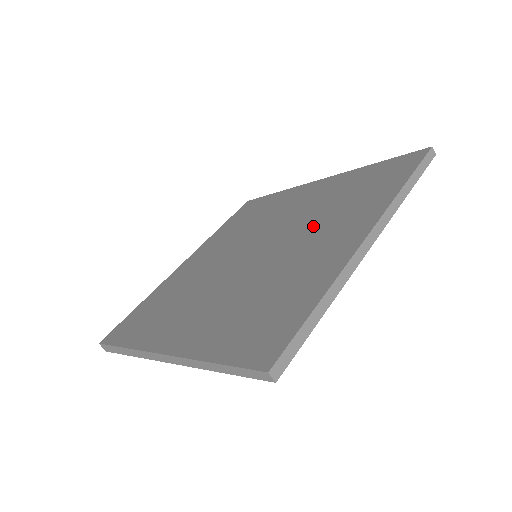
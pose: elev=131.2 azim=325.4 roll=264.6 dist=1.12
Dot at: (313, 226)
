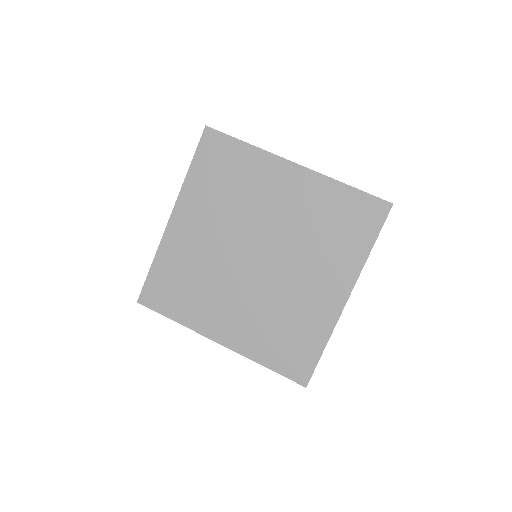
Dot at: (305, 256)
